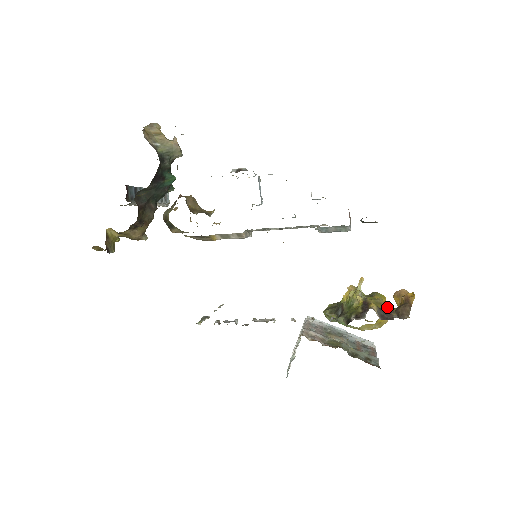
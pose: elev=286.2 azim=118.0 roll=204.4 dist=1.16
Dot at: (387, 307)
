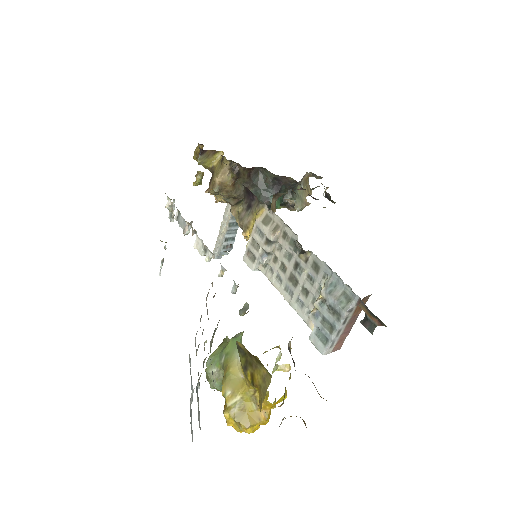
Dot at: occluded
